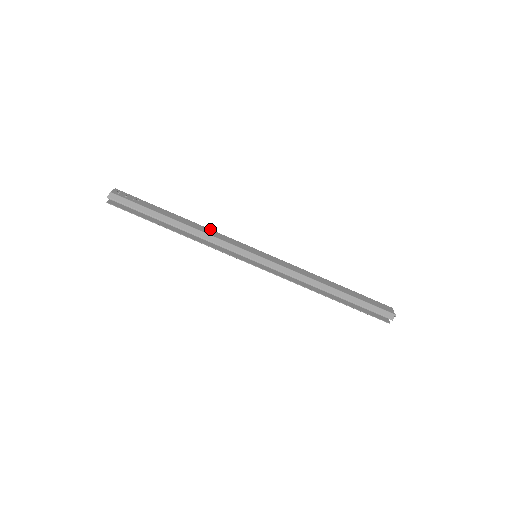
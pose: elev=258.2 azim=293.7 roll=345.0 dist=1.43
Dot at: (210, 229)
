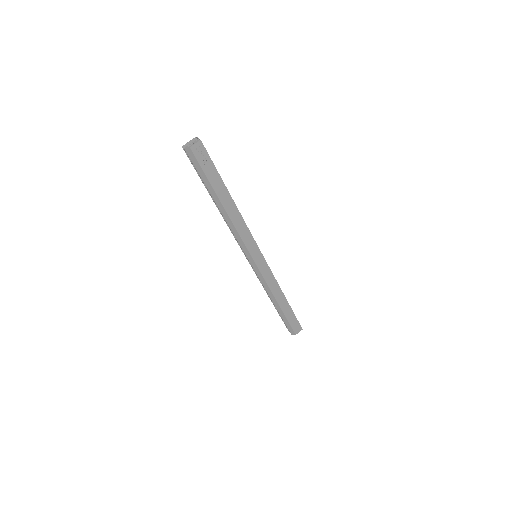
Dot at: (244, 221)
